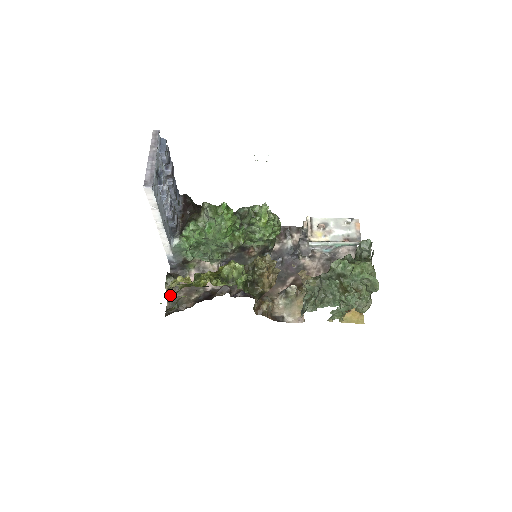
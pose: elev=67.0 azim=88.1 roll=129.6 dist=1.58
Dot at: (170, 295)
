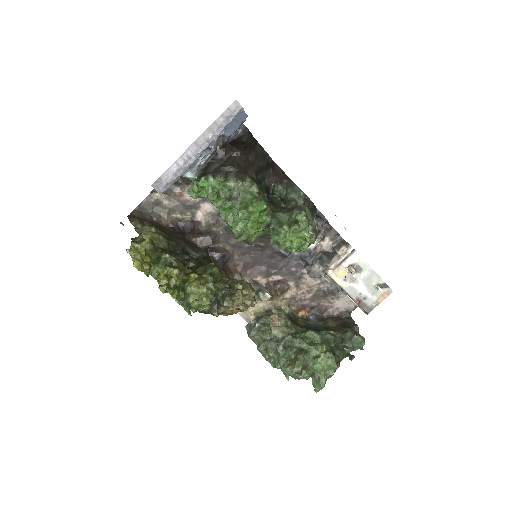
Dot at: (155, 193)
